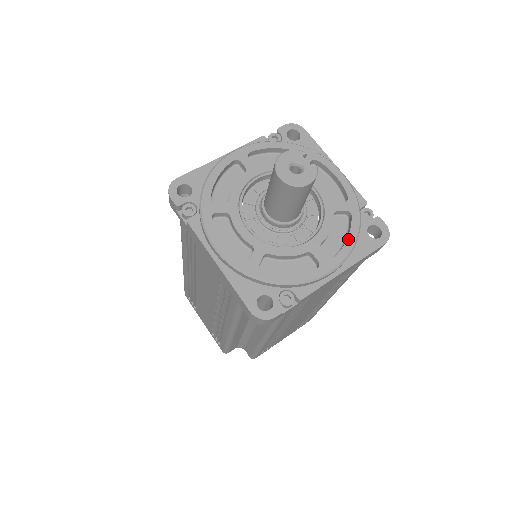
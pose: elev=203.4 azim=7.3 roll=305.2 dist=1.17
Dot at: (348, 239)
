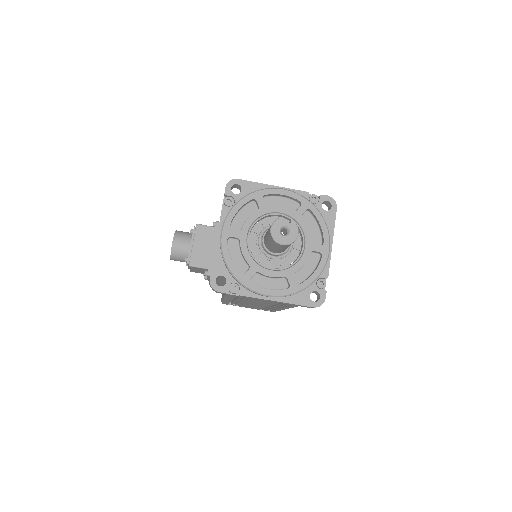
Dot at: (321, 226)
